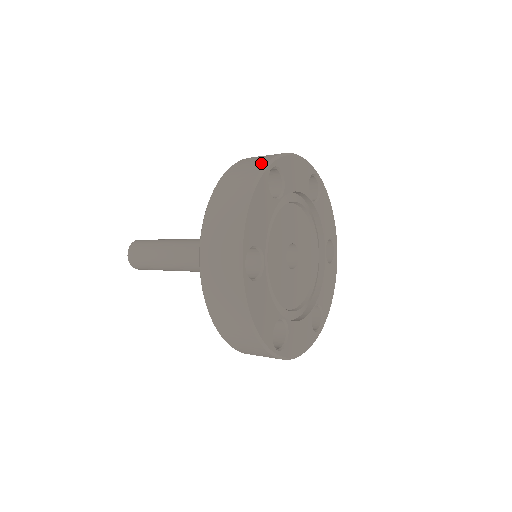
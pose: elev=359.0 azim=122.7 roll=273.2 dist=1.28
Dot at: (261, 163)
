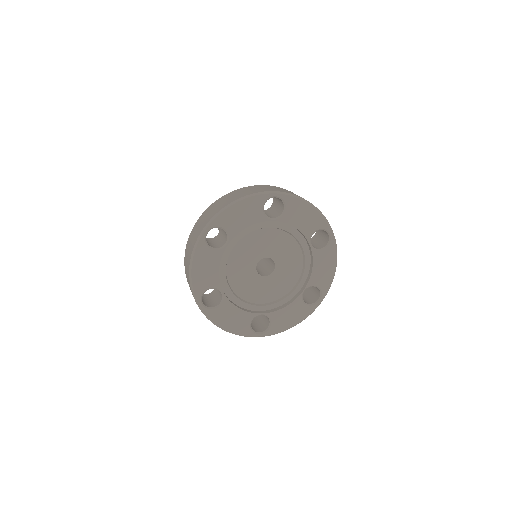
Dot at: (273, 190)
